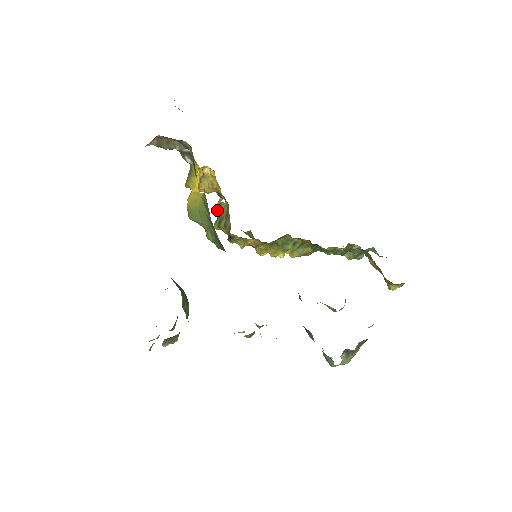
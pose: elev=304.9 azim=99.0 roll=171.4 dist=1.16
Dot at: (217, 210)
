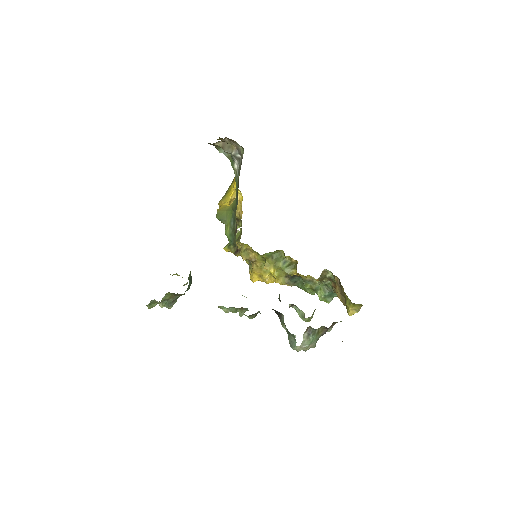
Dot at: occluded
